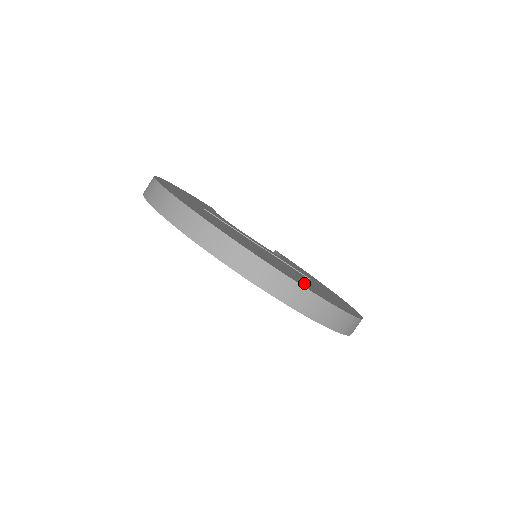
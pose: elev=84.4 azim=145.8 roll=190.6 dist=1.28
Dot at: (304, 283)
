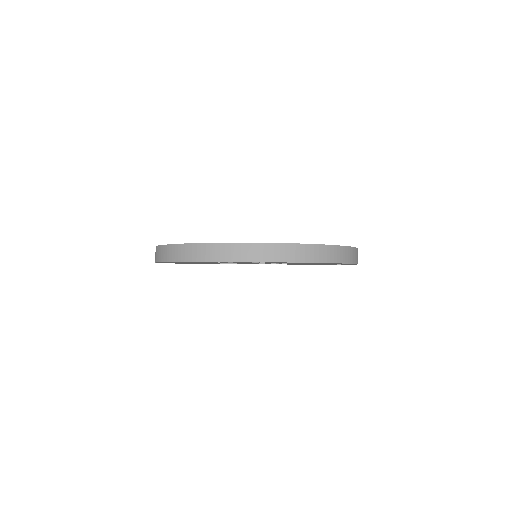
Dot at: occluded
